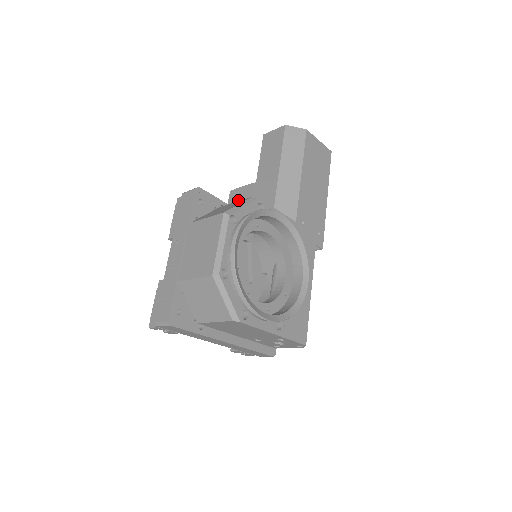
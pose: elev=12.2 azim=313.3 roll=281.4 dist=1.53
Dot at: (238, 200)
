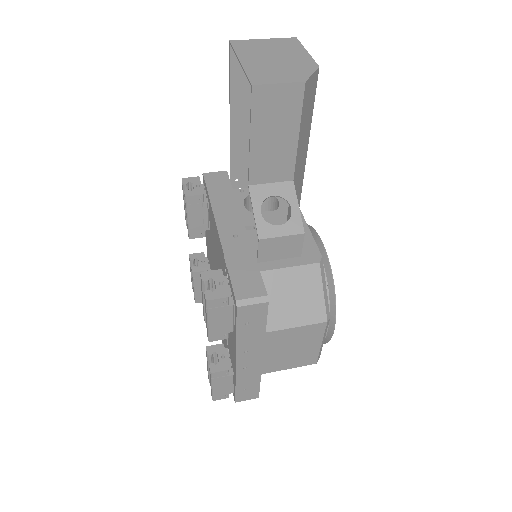
Dot at: (279, 253)
